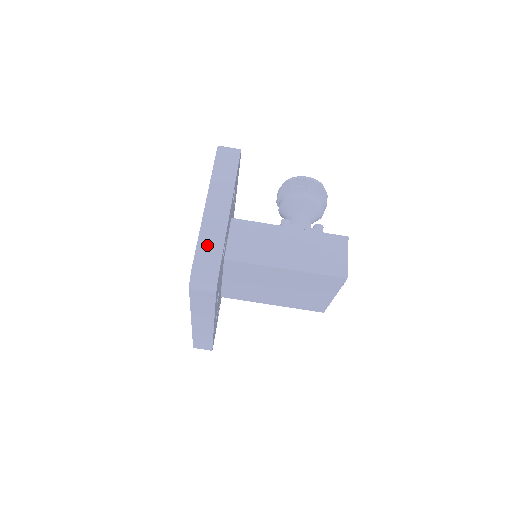
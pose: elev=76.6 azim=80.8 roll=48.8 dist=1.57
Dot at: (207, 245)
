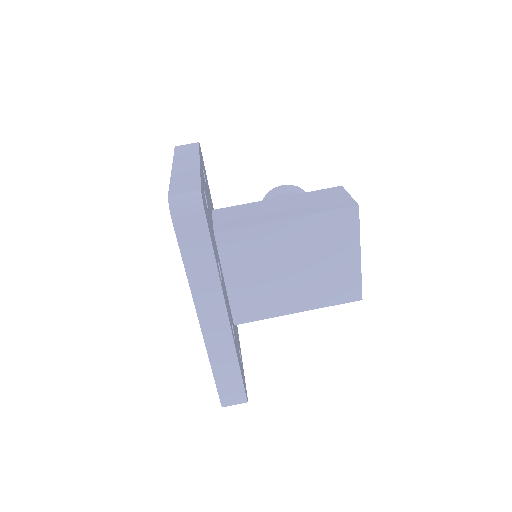
Dot at: (181, 181)
